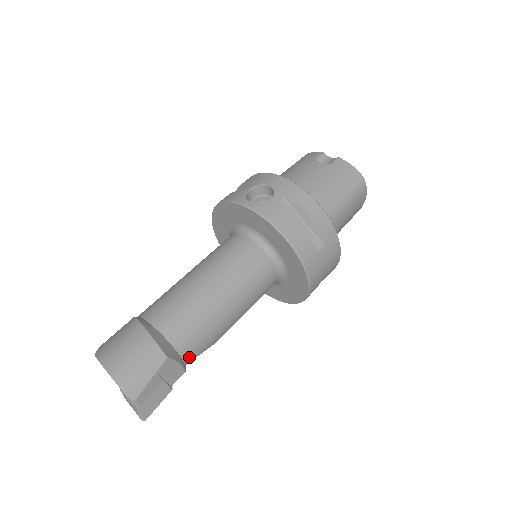
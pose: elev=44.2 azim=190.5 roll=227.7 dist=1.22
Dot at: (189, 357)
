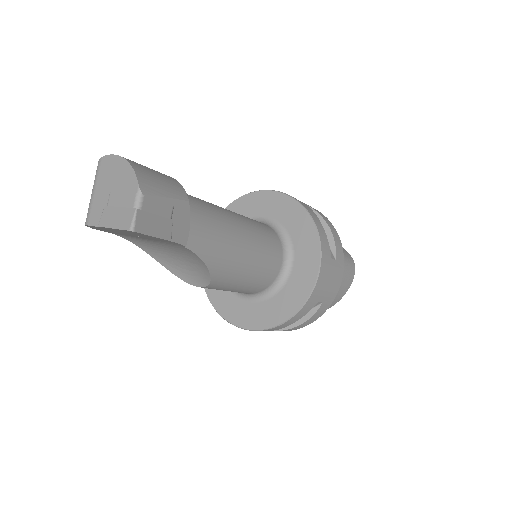
Dot at: (193, 241)
